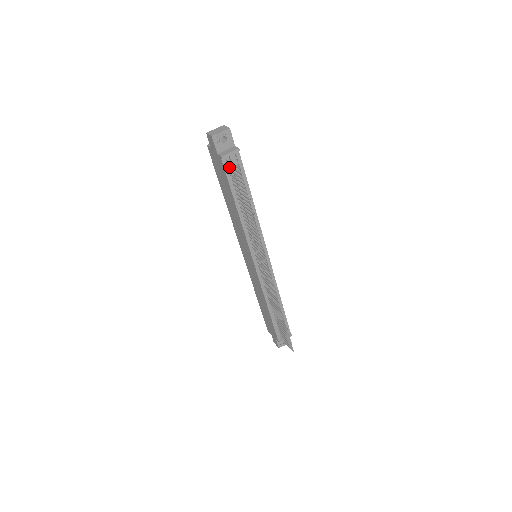
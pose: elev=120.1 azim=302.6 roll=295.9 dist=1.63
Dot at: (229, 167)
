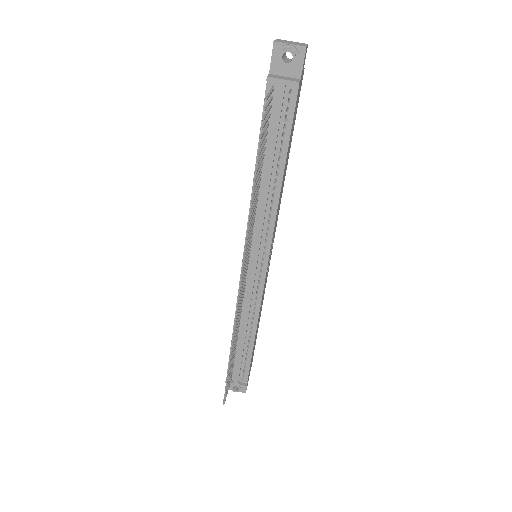
Dot at: (273, 102)
